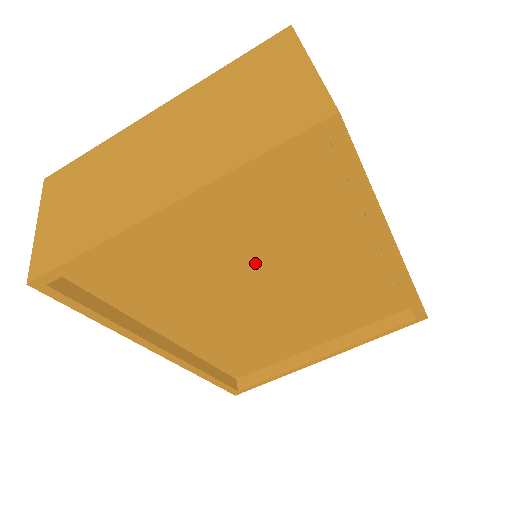
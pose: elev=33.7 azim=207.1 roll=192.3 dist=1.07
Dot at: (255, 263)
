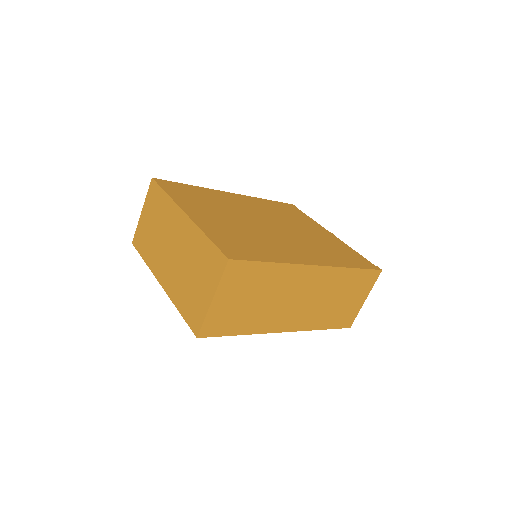
Dot at: occluded
